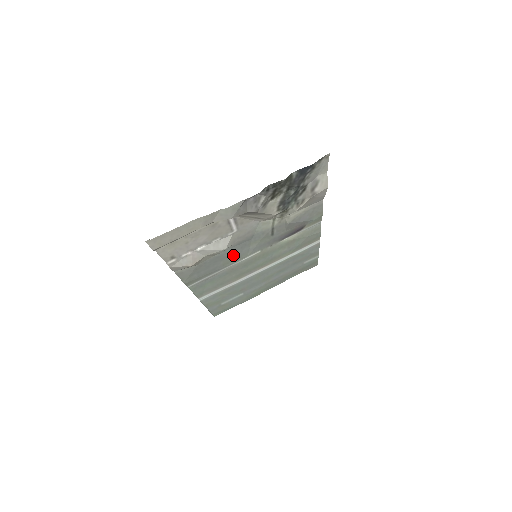
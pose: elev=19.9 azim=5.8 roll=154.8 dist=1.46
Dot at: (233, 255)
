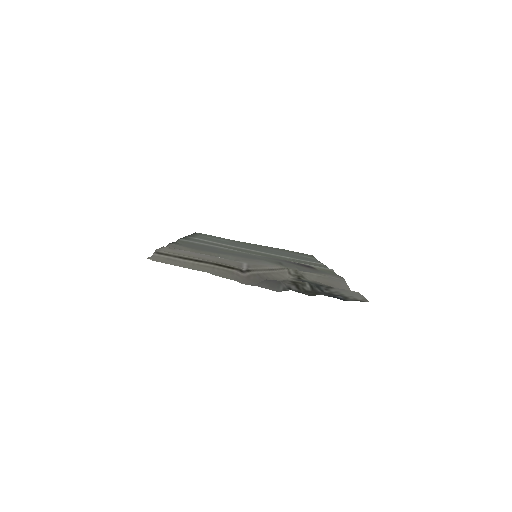
Dot at: (234, 253)
